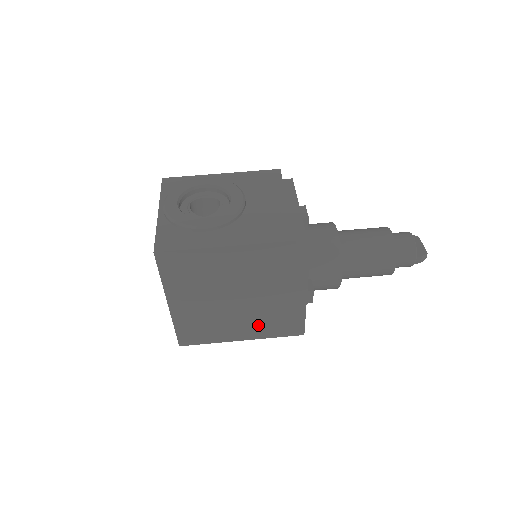
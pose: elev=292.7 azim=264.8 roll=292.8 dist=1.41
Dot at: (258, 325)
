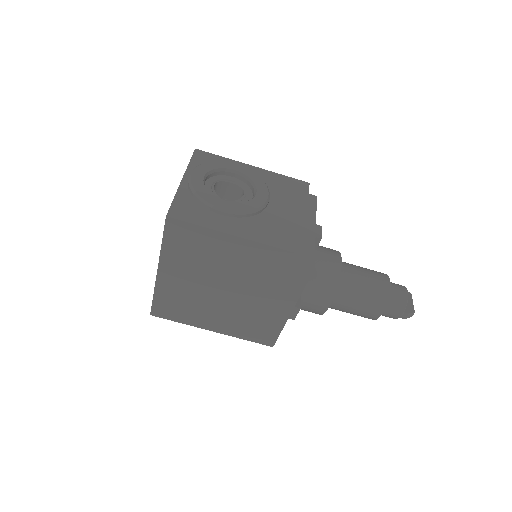
Dot at: (234, 322)
